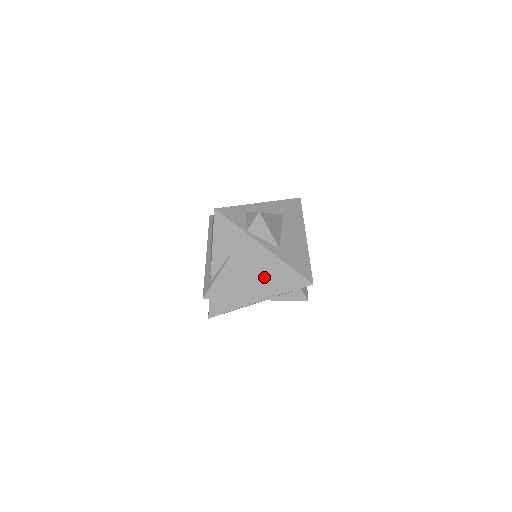
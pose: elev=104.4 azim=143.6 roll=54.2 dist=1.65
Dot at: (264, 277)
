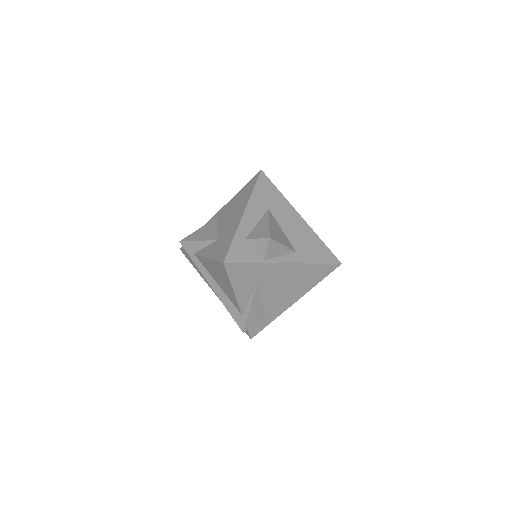
Dot at: (294, 284)
